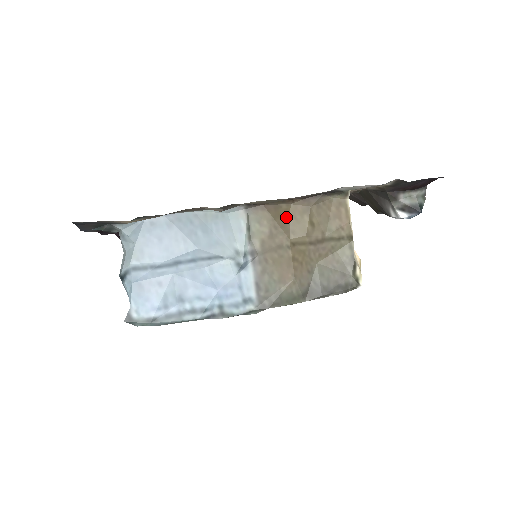
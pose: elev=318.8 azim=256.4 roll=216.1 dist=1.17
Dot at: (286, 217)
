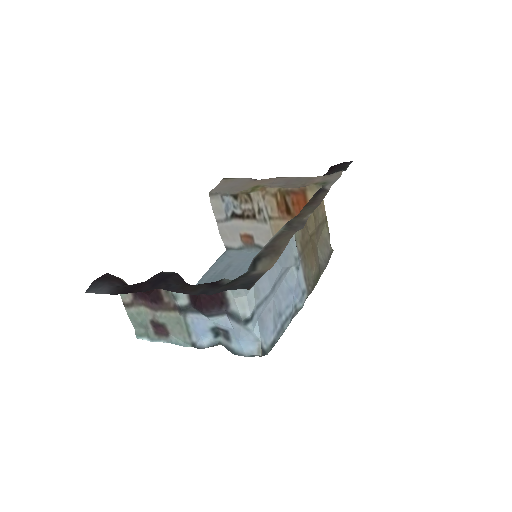
Dot at: occluded
